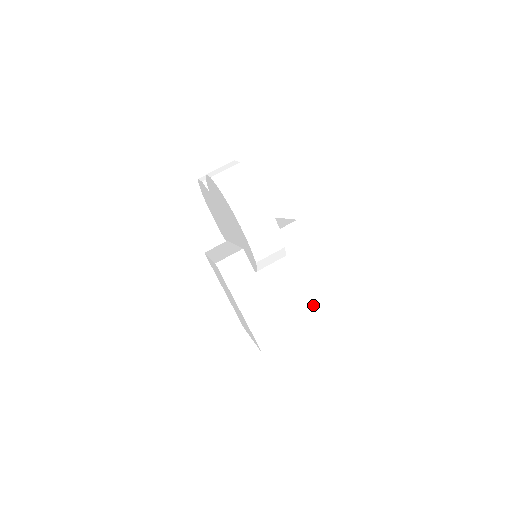
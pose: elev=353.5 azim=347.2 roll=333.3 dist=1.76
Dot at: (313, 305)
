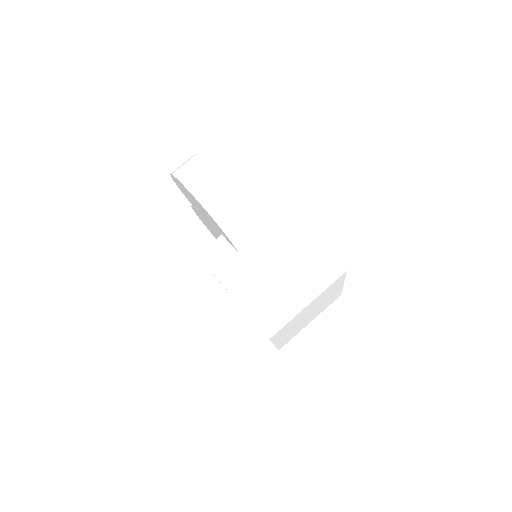
Dot at: (313, 273)
